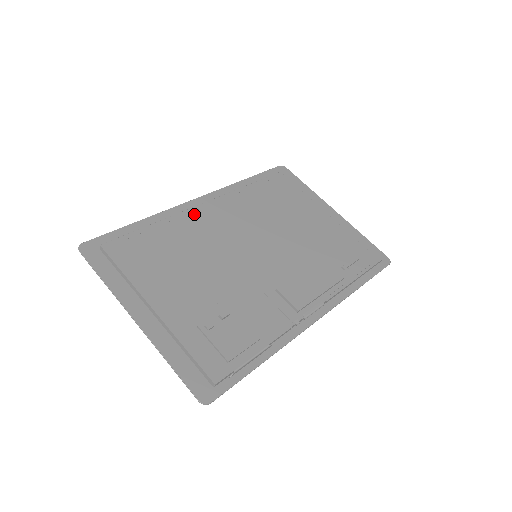
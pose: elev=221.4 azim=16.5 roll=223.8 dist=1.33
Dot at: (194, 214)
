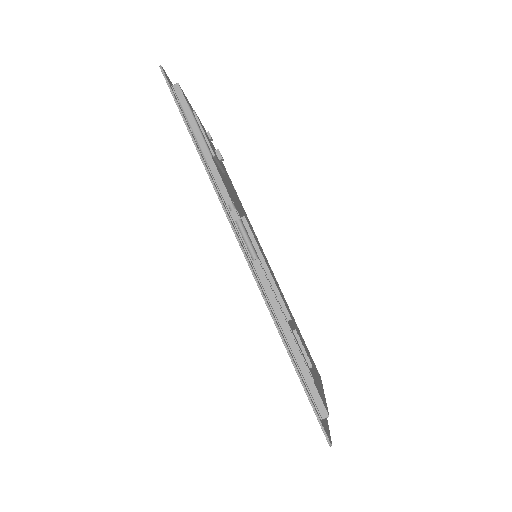
Dot at: occluded
